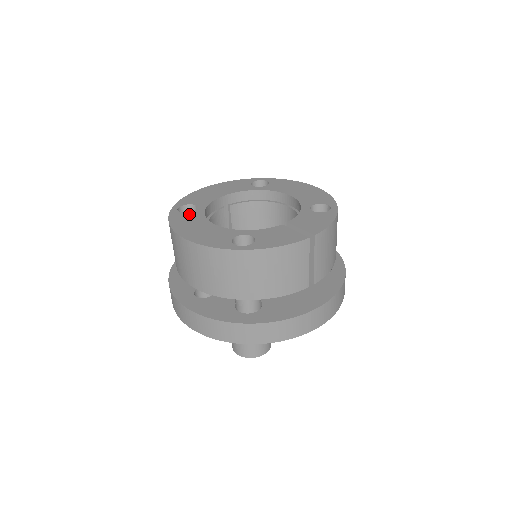
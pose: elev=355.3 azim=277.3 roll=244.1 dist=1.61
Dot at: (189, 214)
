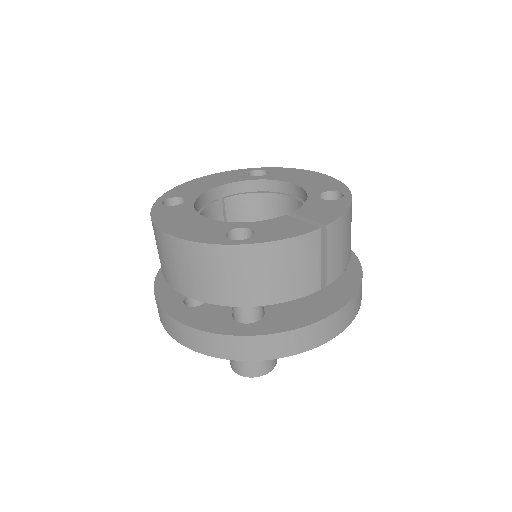
Dot at: (175, 207)
